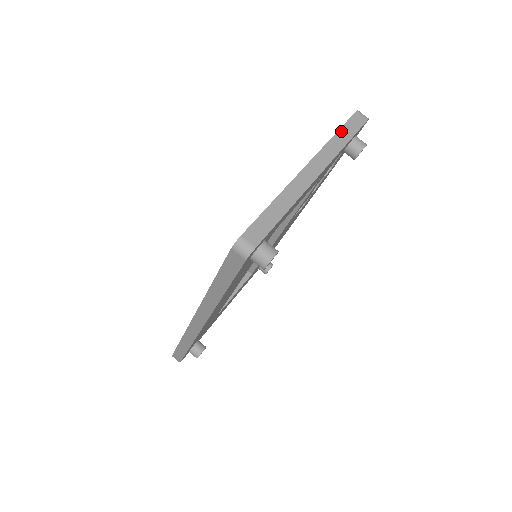
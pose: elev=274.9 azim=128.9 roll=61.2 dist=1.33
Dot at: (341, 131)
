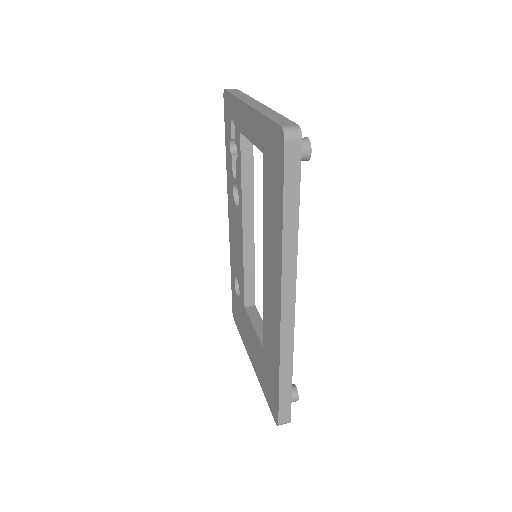
Dot at: (234, 94)
